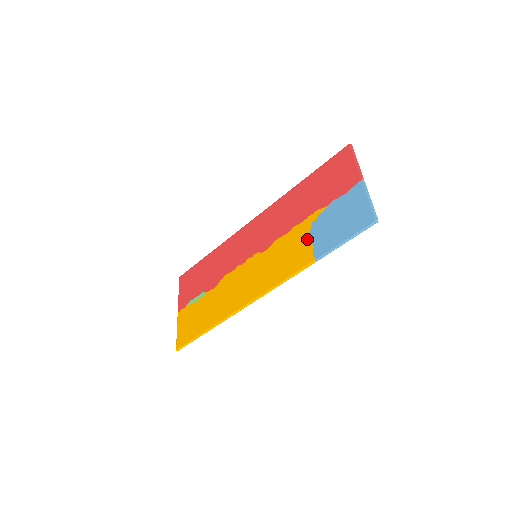
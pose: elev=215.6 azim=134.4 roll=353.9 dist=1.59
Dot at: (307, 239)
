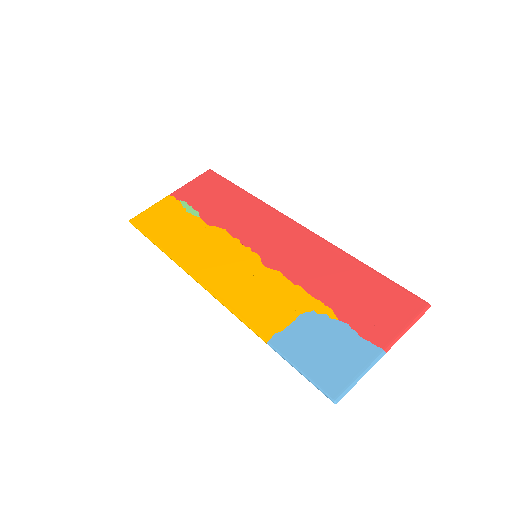
Dot at: (291, 315)
